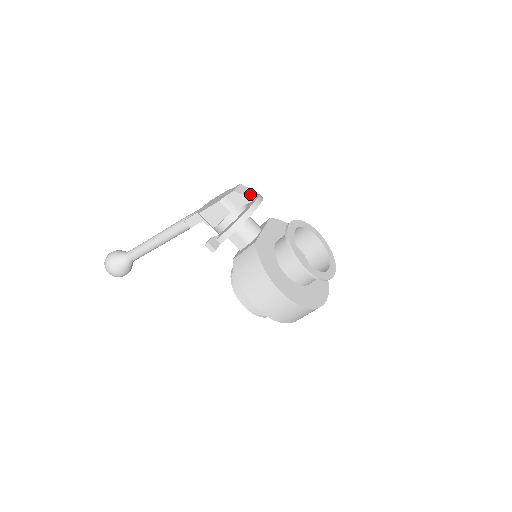
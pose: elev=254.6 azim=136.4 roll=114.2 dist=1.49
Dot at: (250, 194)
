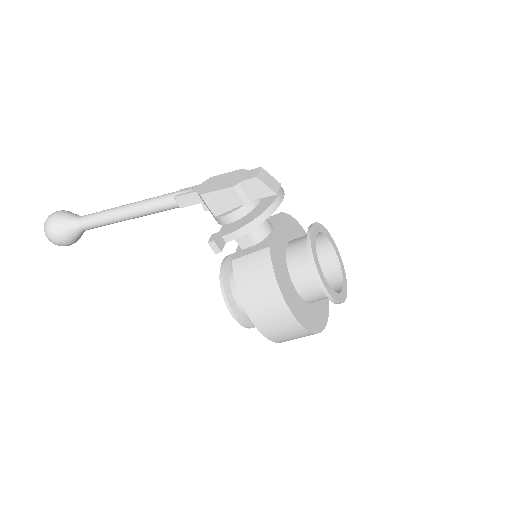
Dot at: (273, 184)
